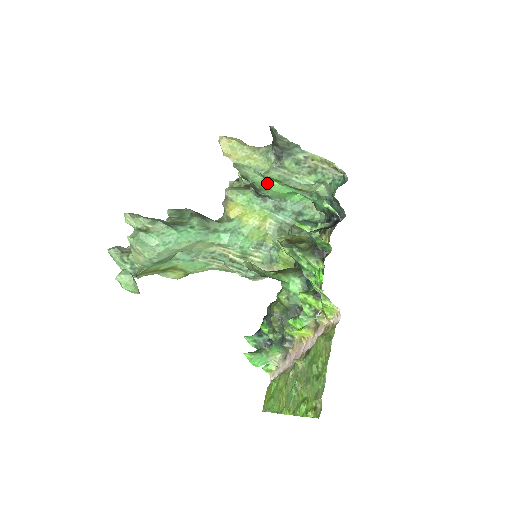
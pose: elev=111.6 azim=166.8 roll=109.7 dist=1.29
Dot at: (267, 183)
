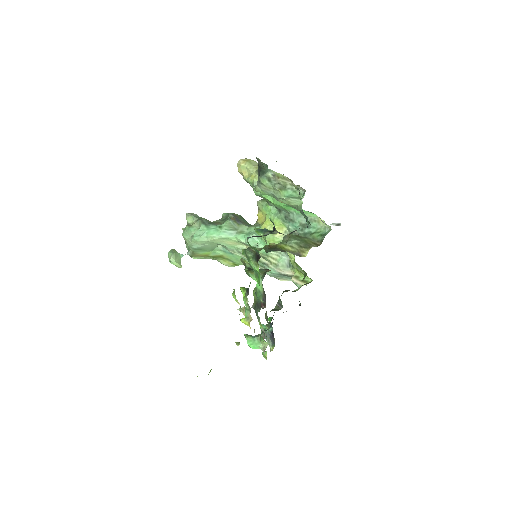
Dot at: (267, 196)
